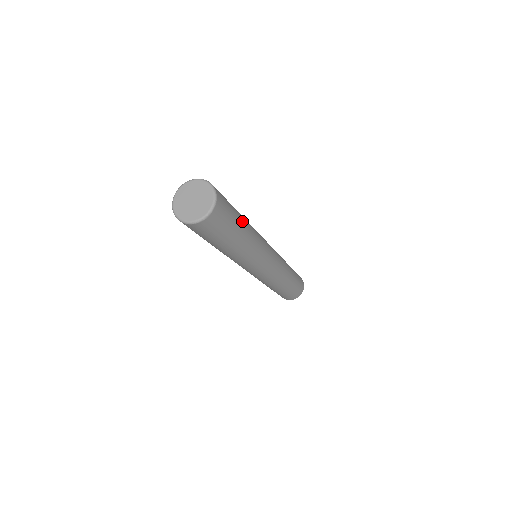
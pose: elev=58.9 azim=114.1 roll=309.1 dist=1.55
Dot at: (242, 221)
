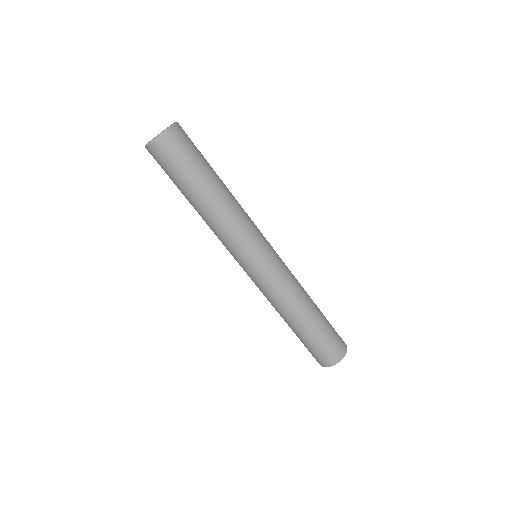
Dot at: (215, 172)
